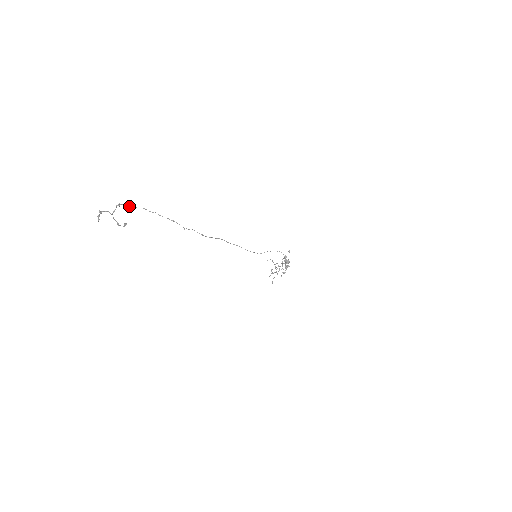
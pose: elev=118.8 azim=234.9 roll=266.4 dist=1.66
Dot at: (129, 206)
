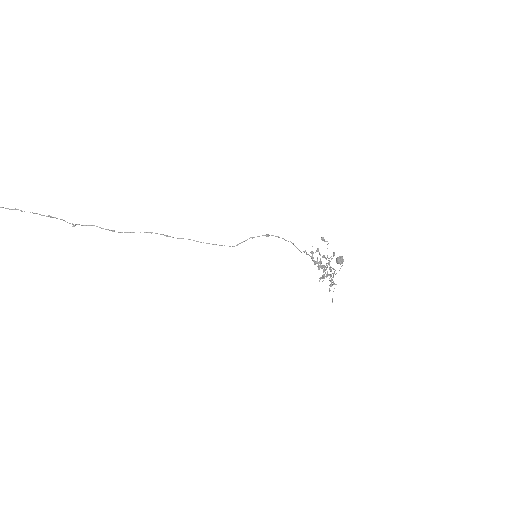
Dot at: out of frame
